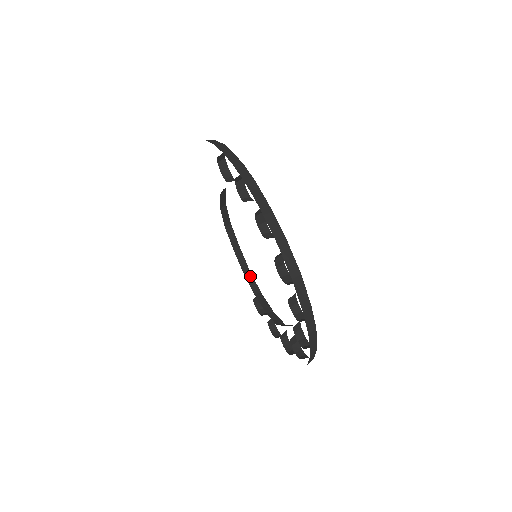
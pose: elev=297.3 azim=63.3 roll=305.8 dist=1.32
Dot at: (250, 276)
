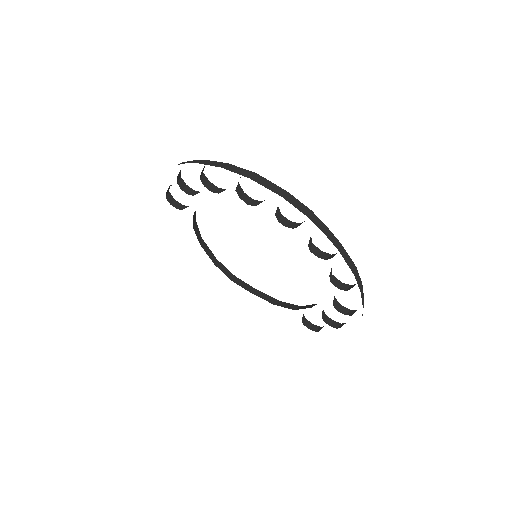
Dot at: (282, 303)
